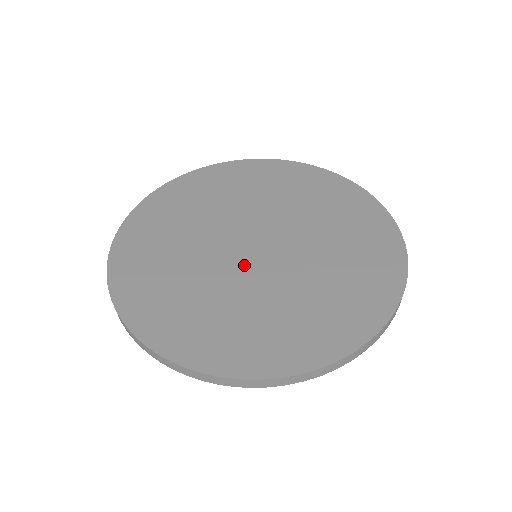
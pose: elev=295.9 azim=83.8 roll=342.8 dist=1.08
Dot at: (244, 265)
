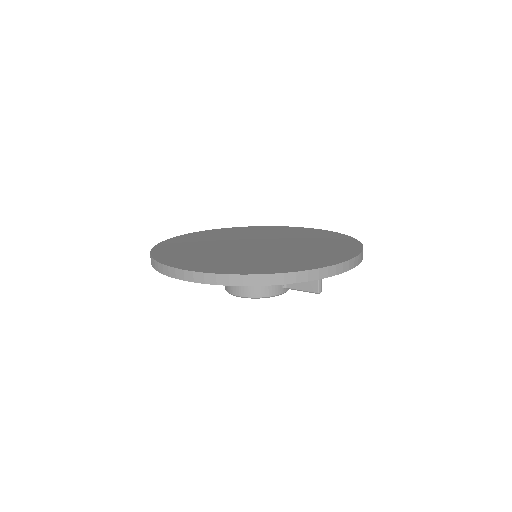
Dot at: (237, 247)
